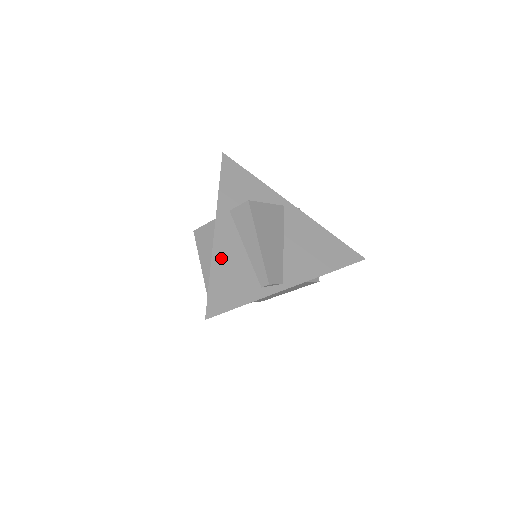
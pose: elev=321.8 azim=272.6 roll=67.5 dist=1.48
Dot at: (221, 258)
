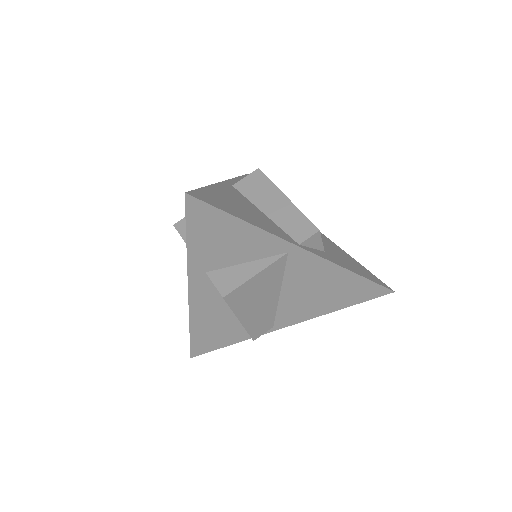
Dot at: (200, 317)
